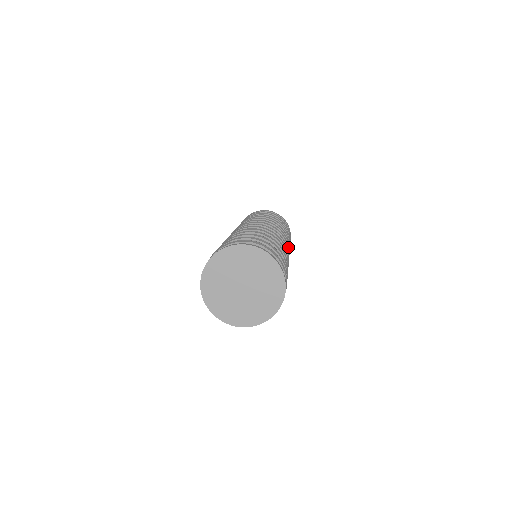
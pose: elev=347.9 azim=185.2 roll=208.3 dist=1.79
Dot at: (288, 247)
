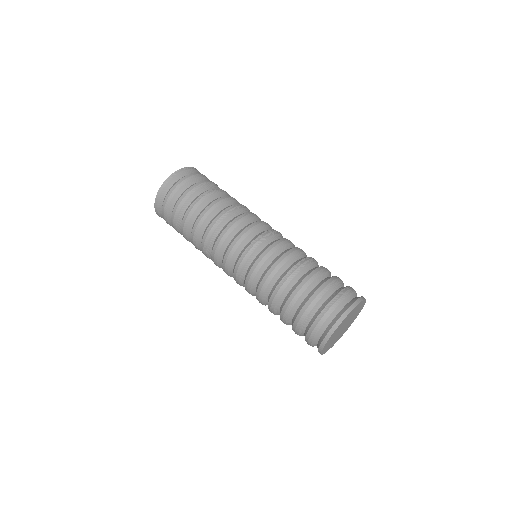
Dot at: (269, 225)
